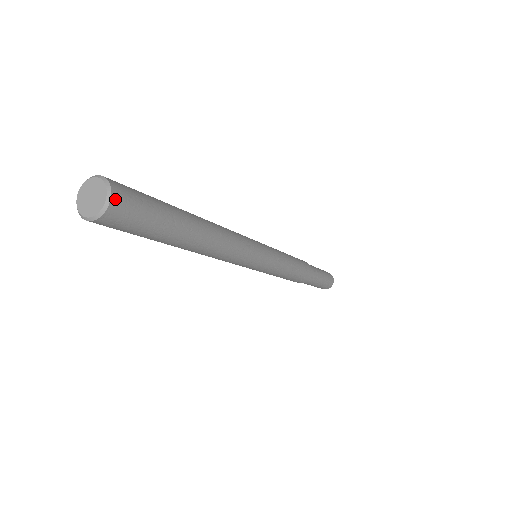
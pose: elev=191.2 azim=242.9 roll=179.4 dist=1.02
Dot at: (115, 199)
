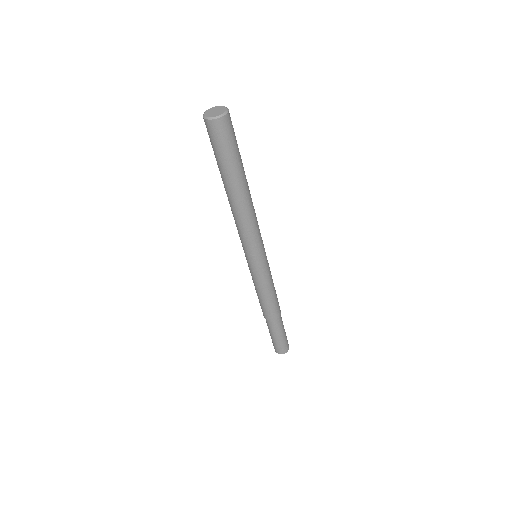
Dot at: (229, 115)
